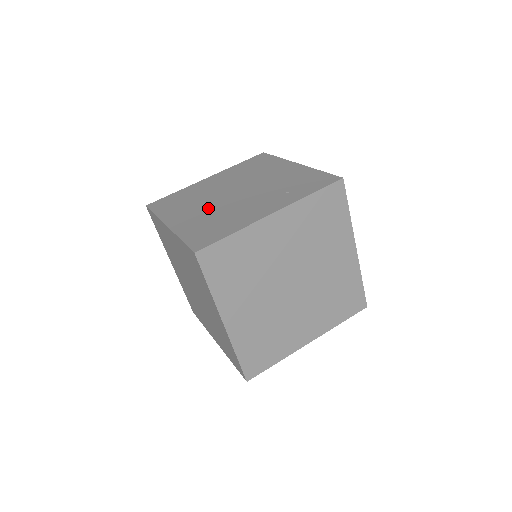
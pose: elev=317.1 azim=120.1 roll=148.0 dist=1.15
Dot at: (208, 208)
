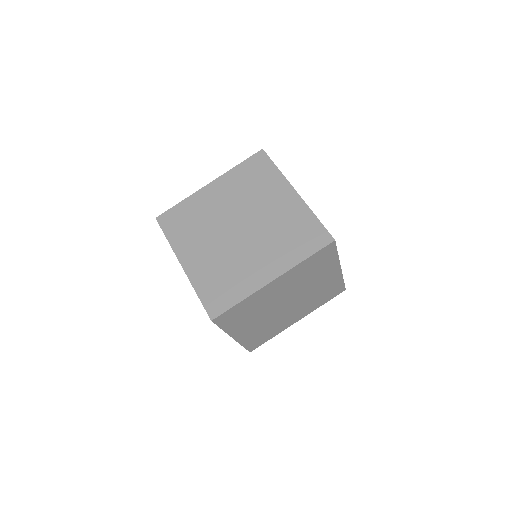
Dot at: occluded
